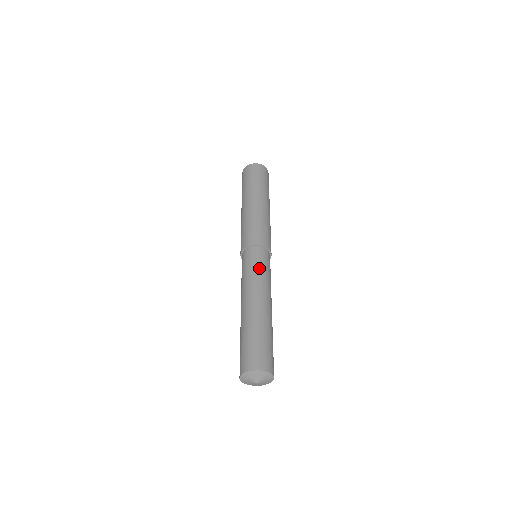
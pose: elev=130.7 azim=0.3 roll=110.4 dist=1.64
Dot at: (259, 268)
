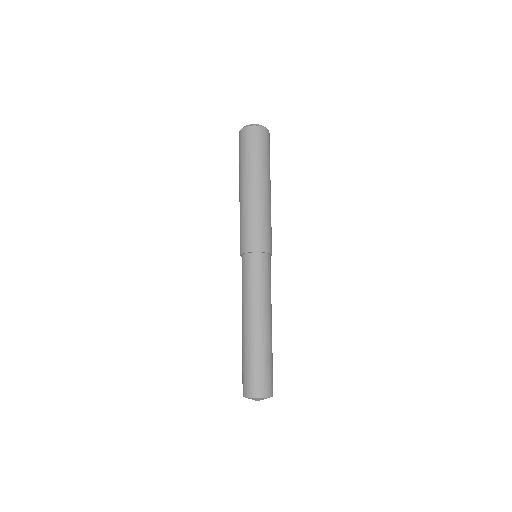
Dot at: (266, 282)
